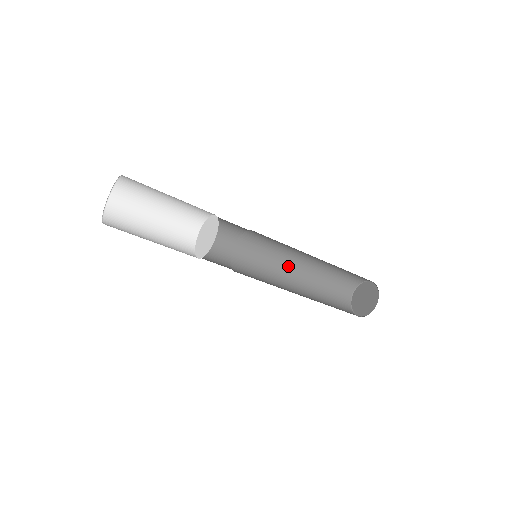
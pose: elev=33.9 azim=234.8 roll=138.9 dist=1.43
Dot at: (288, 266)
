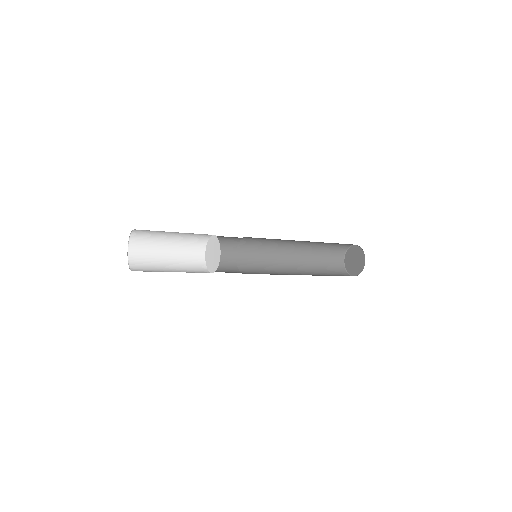
Dot at: (286, 249)
